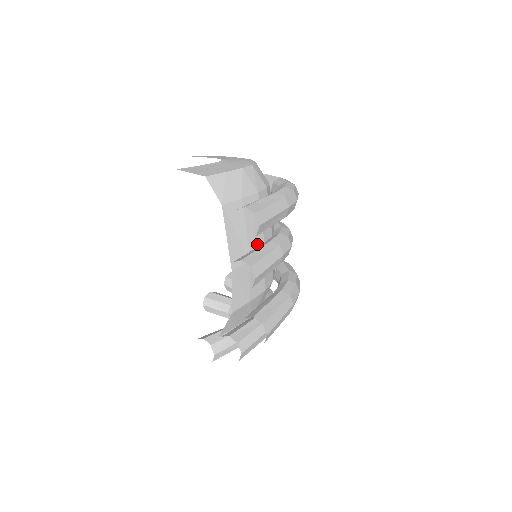
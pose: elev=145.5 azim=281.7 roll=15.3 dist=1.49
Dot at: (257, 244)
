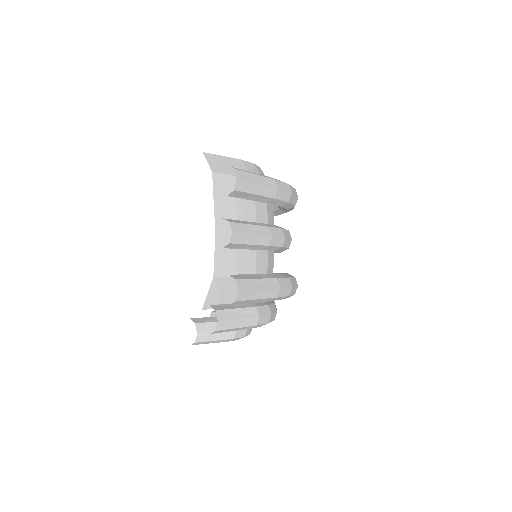
Dot at: occluded
